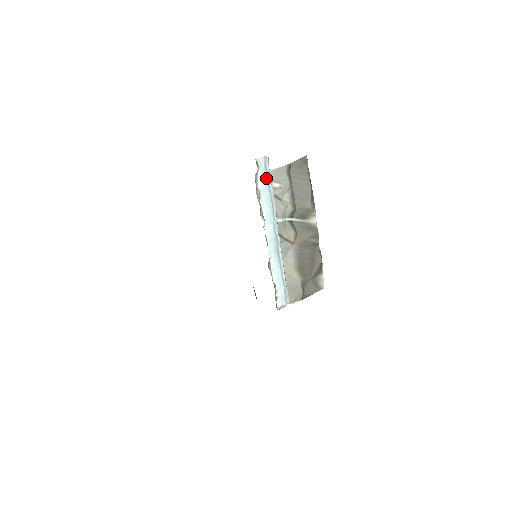
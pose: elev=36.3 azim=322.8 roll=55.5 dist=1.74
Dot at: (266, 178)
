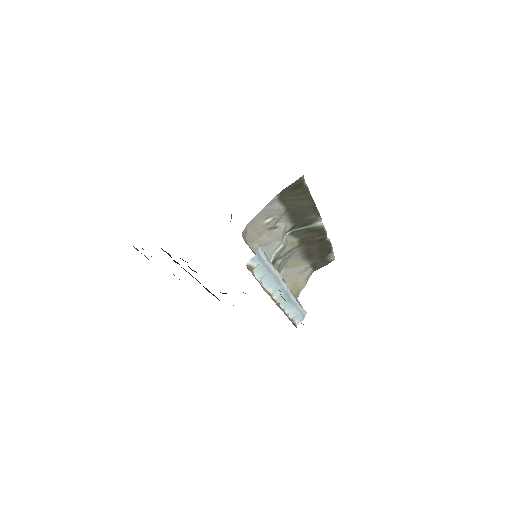
Dot at: (264, 267)
